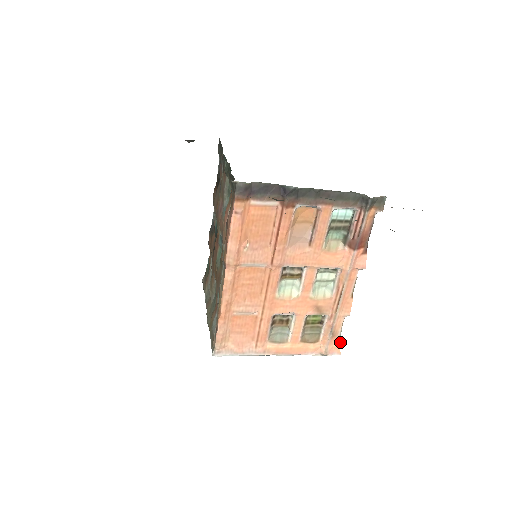
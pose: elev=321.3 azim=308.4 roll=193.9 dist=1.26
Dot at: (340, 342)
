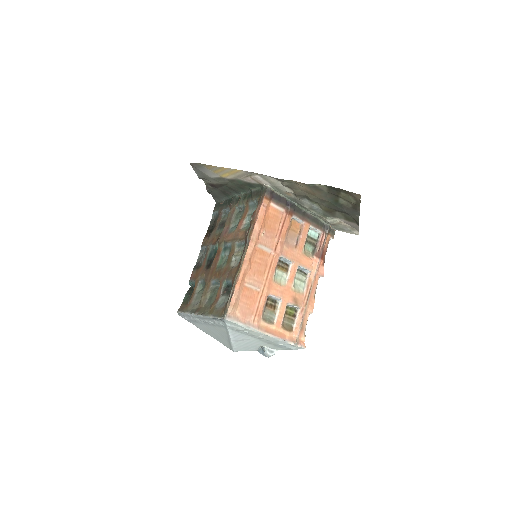
Dot at: occluded
